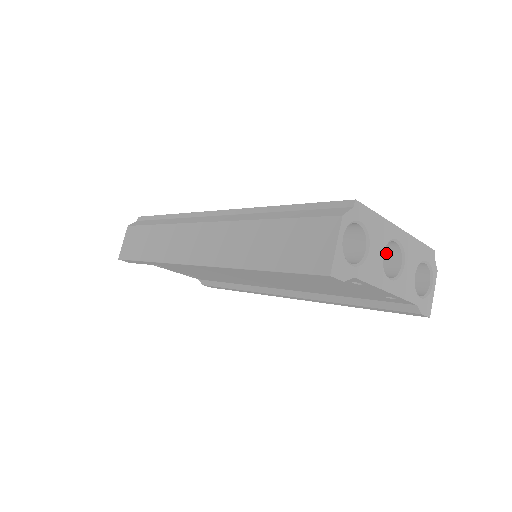
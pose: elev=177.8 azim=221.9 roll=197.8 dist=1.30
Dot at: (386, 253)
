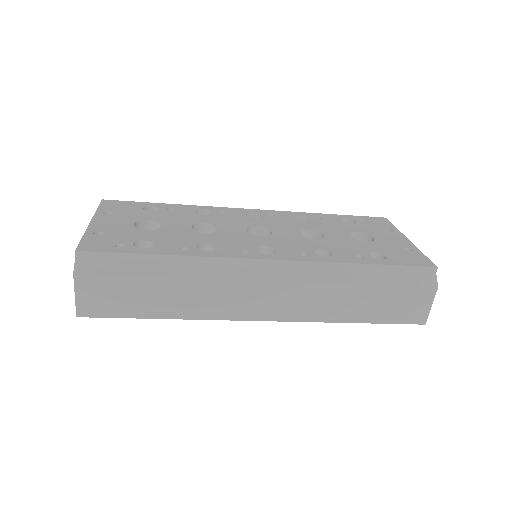
Dot at: occluded
